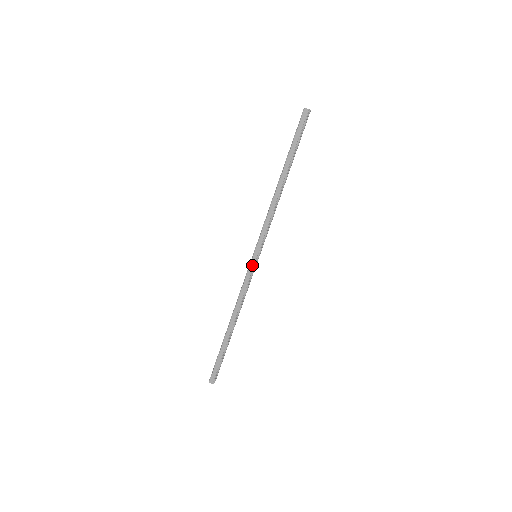
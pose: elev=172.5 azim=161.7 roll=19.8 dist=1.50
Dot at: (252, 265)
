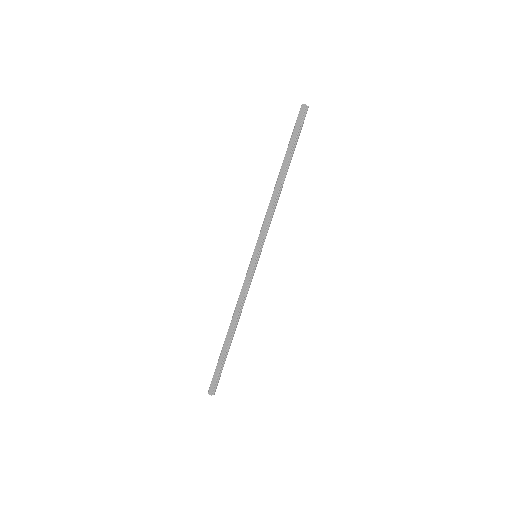
Dot at: (252, 265)
